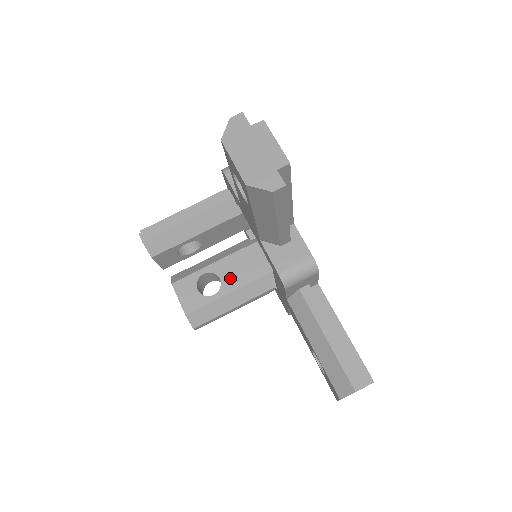
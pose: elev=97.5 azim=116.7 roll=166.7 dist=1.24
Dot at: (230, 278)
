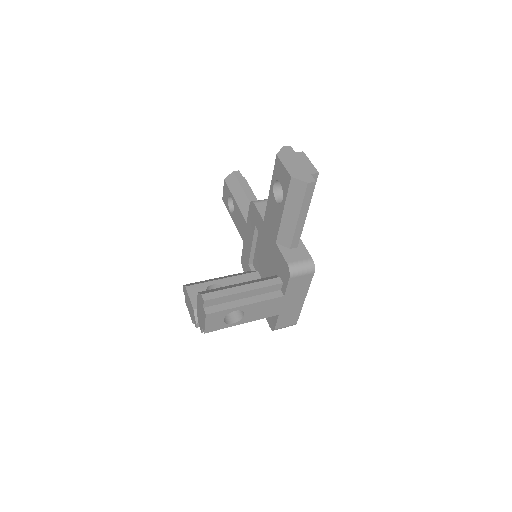
Dot at: occluded
